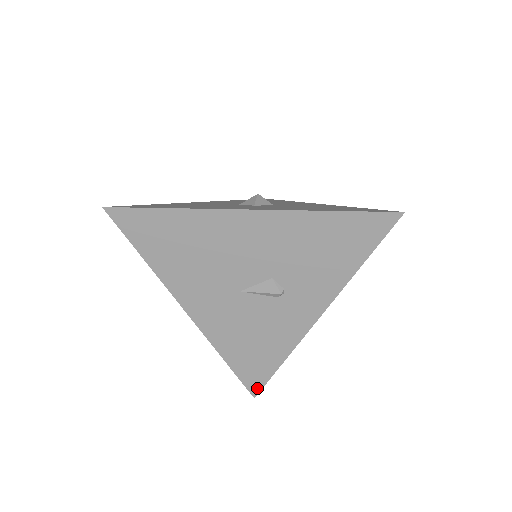
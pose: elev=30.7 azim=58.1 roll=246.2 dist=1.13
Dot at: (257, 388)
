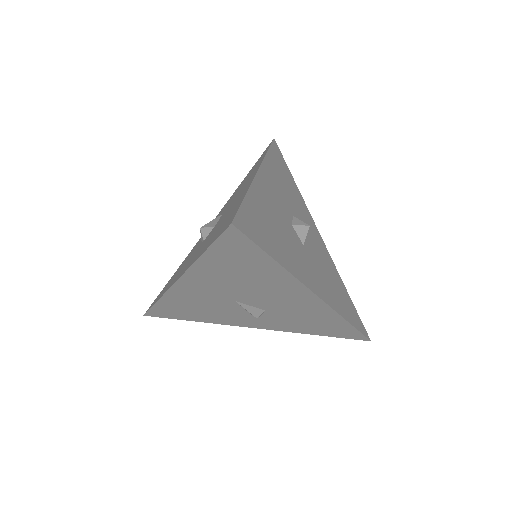
Dot at: (155, 315)
